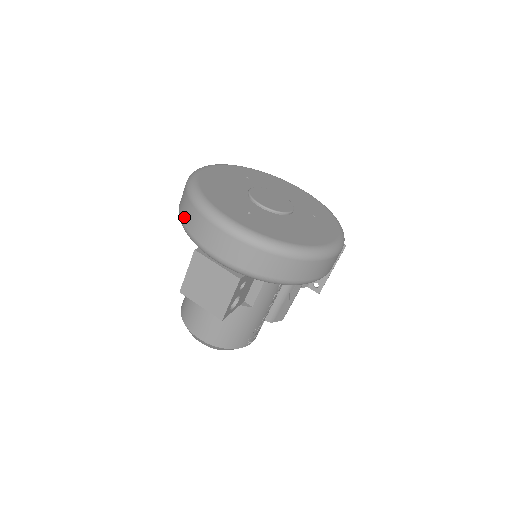
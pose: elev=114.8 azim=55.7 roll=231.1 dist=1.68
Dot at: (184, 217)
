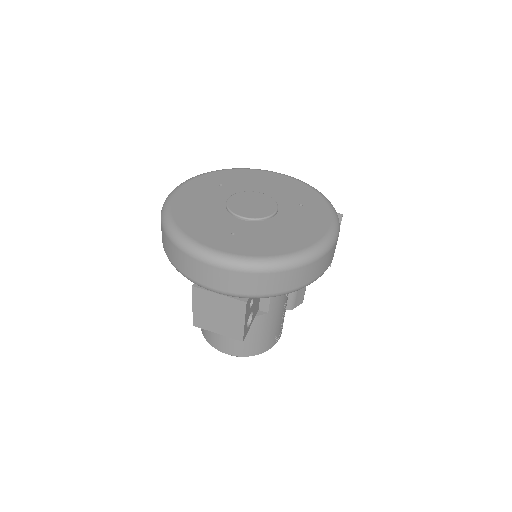
Dot at: (170, 257)
